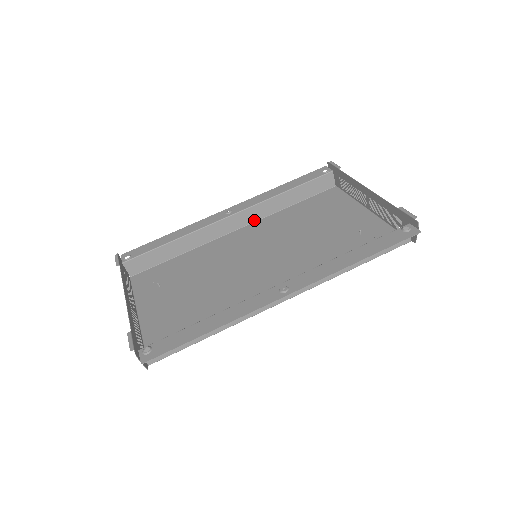
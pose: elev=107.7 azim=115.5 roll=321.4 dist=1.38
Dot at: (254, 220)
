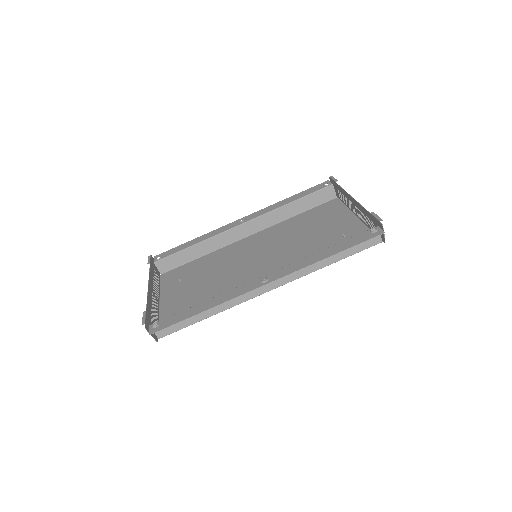
Dot at: (264, 228)
